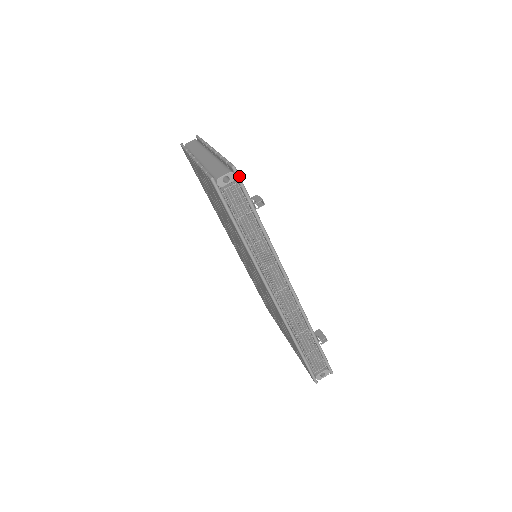
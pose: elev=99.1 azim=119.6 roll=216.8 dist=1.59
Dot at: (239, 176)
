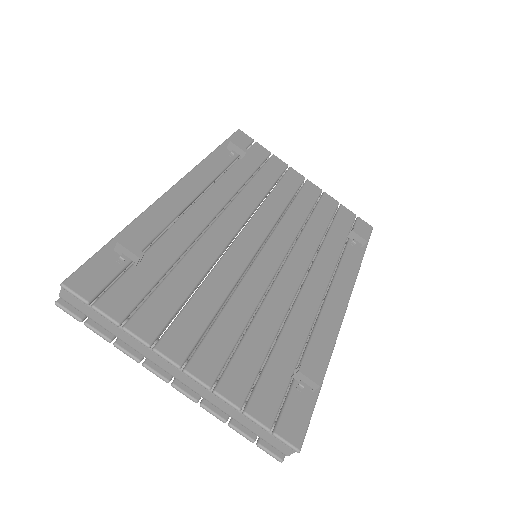
Dot at: (304, 438)
